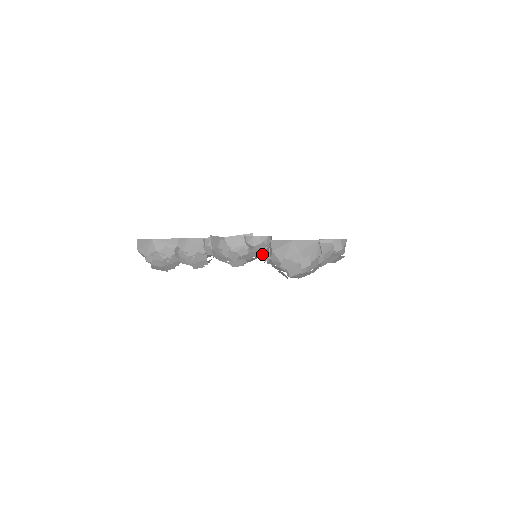
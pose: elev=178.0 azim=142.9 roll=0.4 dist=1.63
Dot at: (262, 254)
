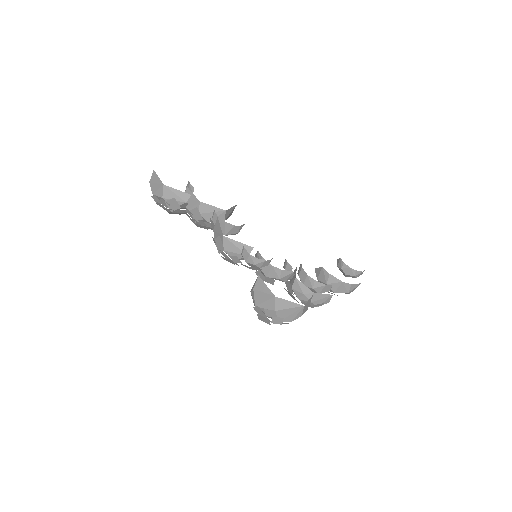
Dot at: occluded
